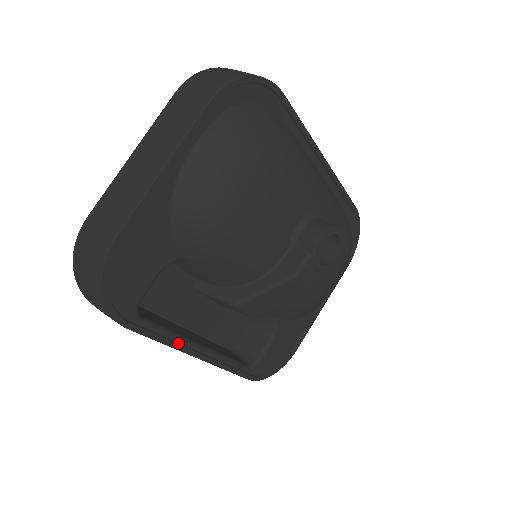
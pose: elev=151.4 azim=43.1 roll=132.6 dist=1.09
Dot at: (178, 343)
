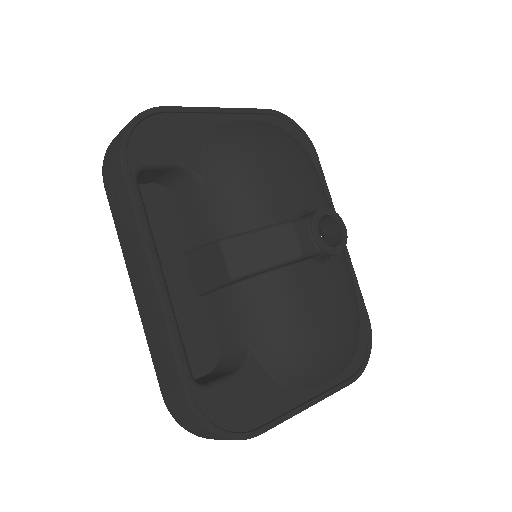
Dot at: (148, 237)
